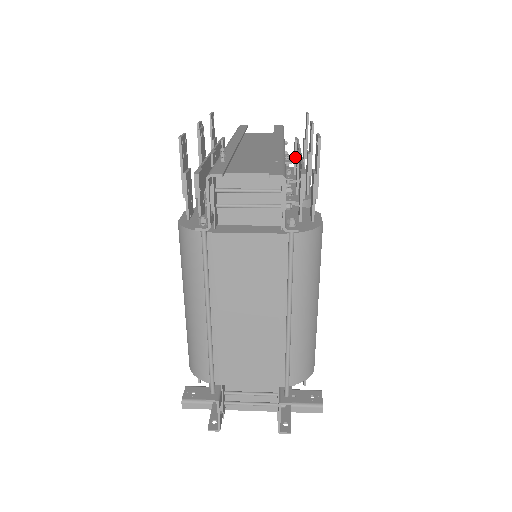
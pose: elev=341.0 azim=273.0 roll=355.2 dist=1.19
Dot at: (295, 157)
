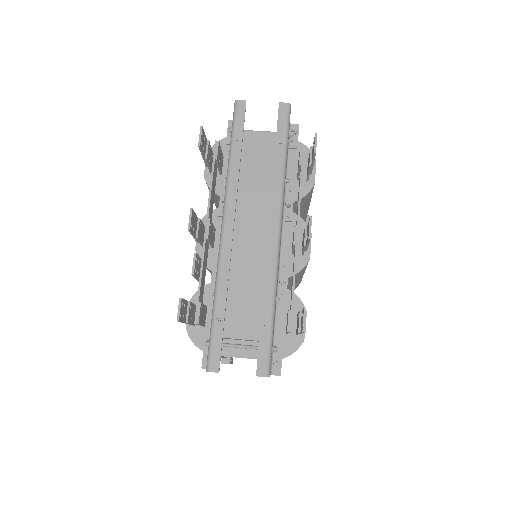
Dot at: (298, 172)
